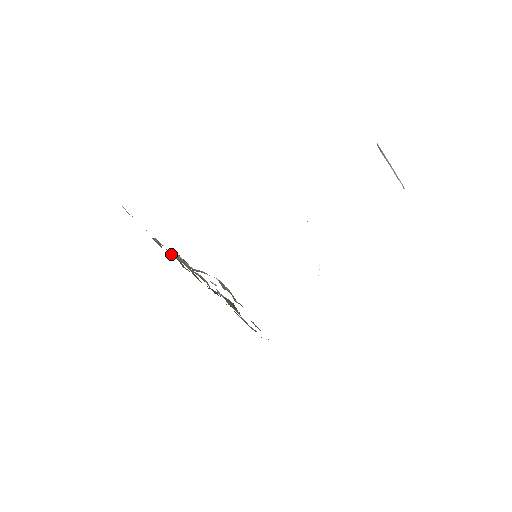
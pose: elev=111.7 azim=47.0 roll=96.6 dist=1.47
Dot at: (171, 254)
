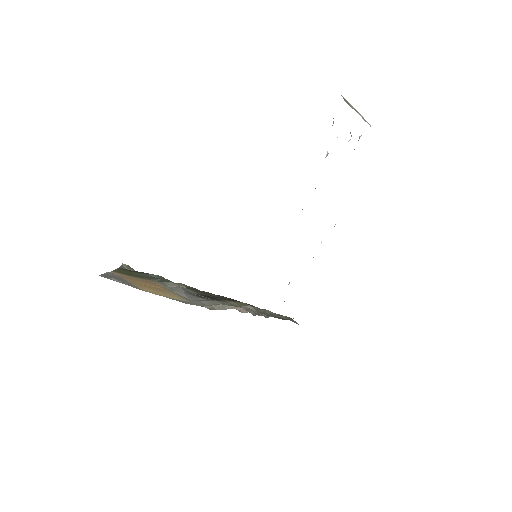
Dot at: (158, 281)
